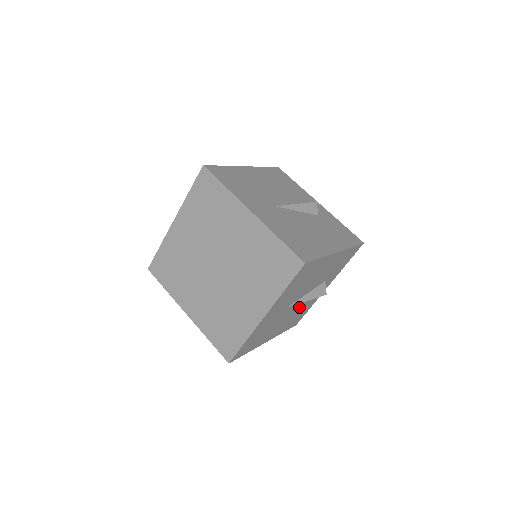
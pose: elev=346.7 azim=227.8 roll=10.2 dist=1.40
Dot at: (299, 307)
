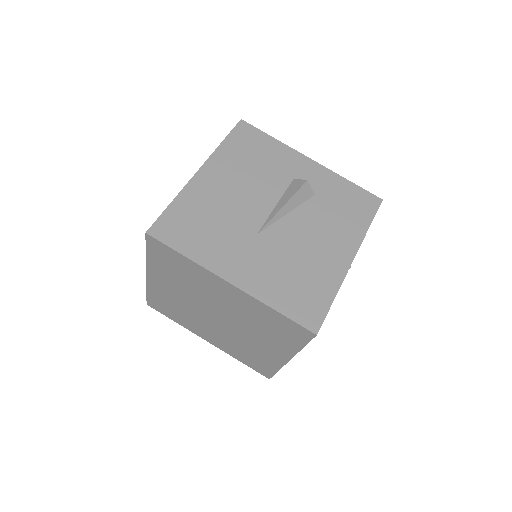
Dot at: occluded
